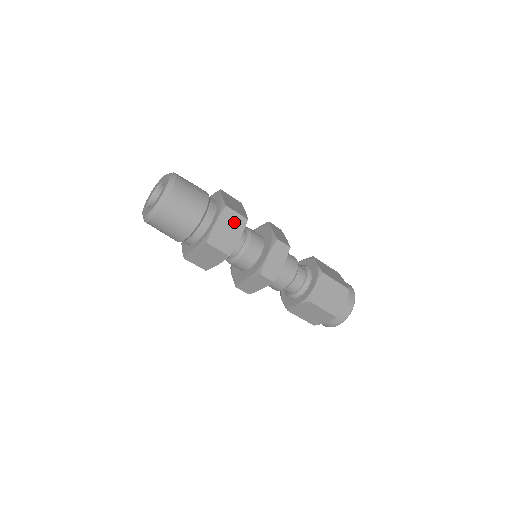
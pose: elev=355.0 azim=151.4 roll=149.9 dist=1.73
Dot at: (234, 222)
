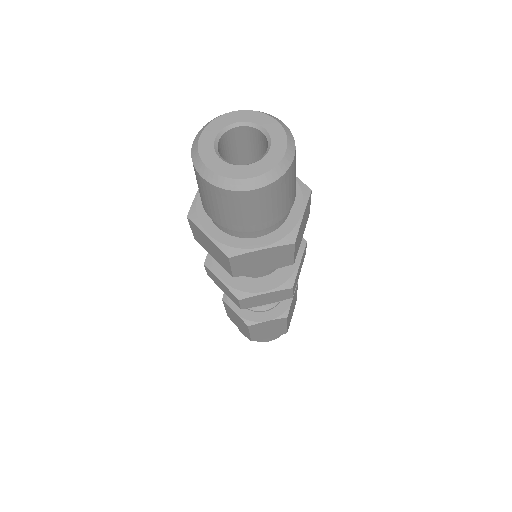
Dot at: (307, 215)
